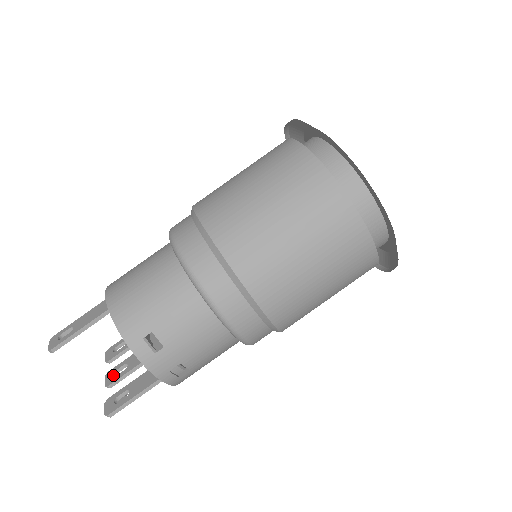
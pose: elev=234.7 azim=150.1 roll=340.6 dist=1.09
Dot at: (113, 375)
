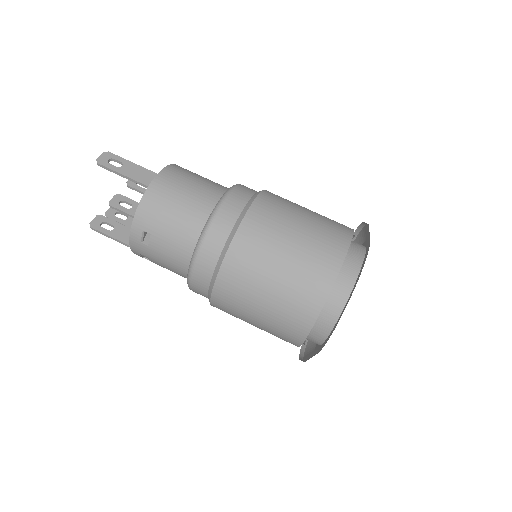
Dot at: (119, 202)
